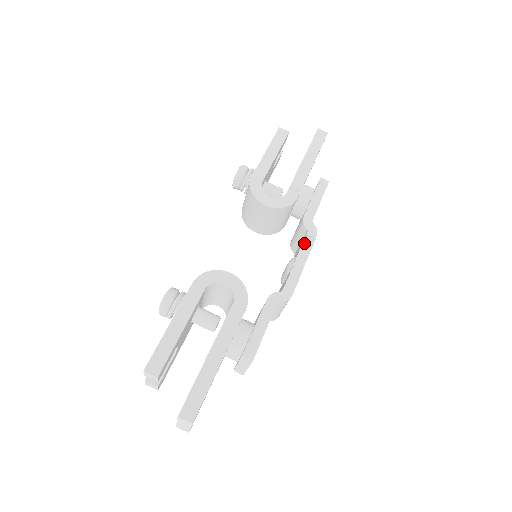
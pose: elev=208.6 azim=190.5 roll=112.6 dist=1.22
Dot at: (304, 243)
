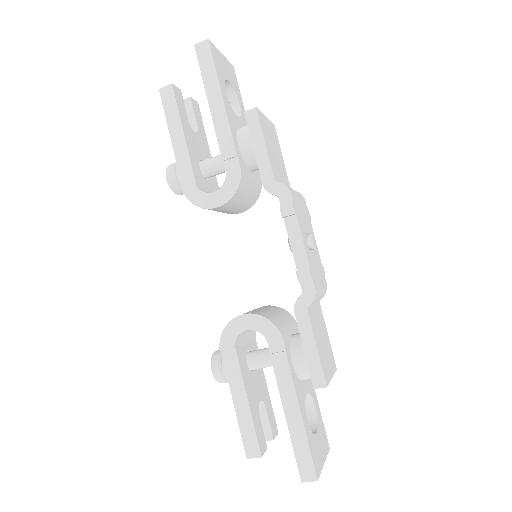
Dot at: (285, 217)
